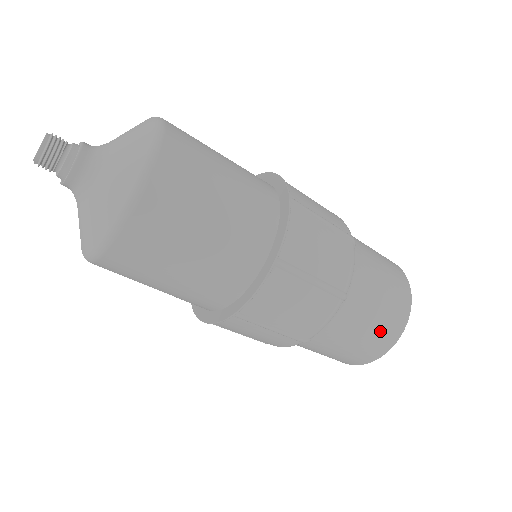
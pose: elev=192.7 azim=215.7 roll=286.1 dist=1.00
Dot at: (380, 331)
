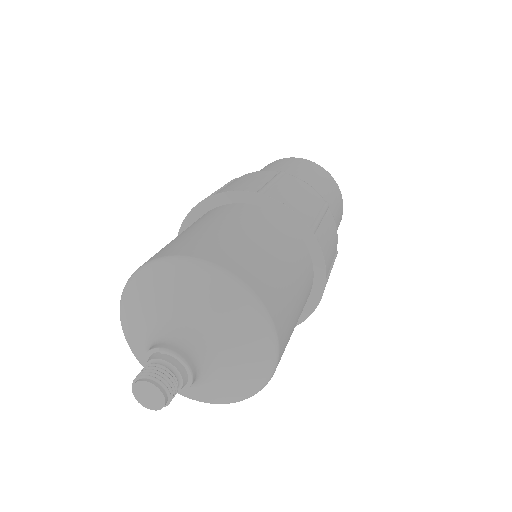
Dot at: occluded
